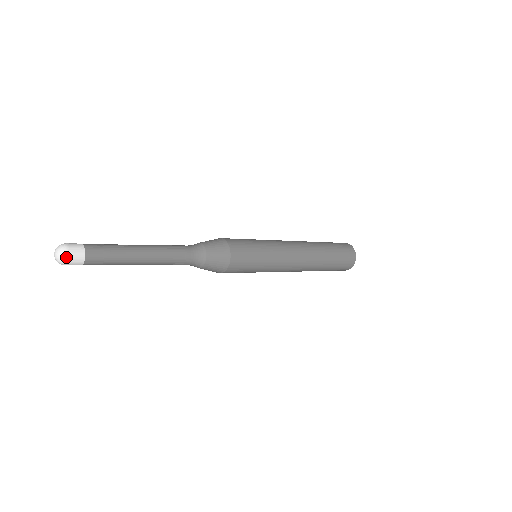
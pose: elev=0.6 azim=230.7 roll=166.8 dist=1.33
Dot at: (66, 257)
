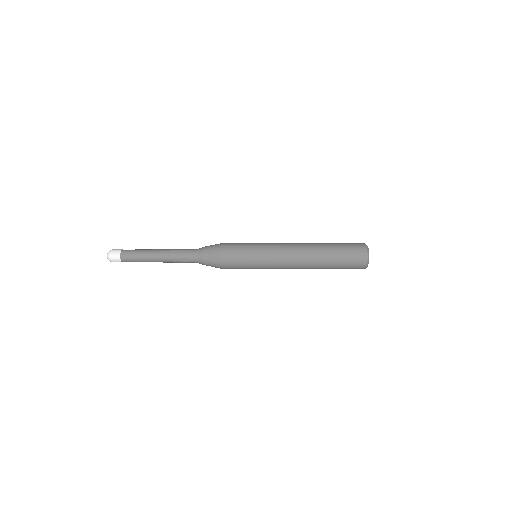
Dot at: (110, 259)
